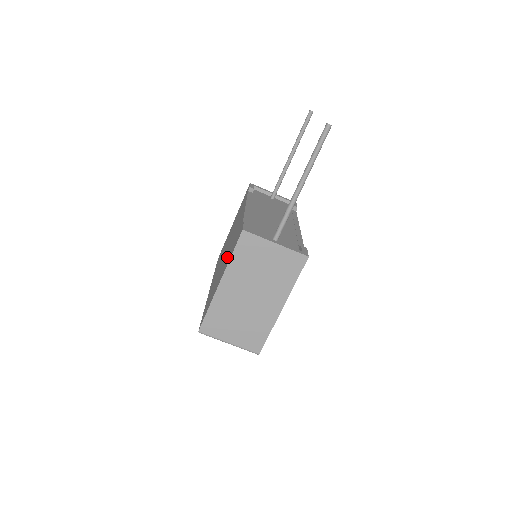
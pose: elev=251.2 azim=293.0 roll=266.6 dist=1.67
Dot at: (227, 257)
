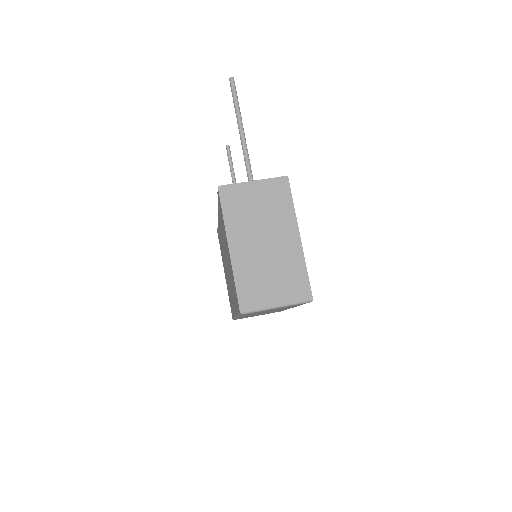
Dot at: (225, 241)
